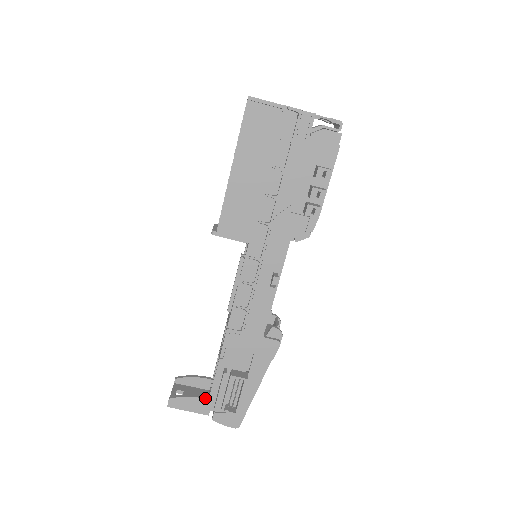
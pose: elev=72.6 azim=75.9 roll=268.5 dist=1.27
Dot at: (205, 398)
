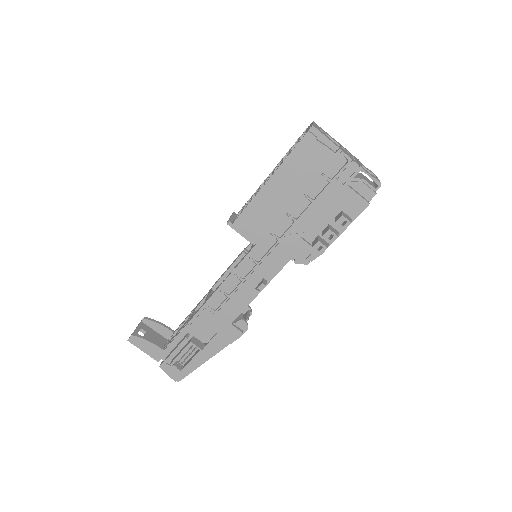
Dot at: (161, 348)
